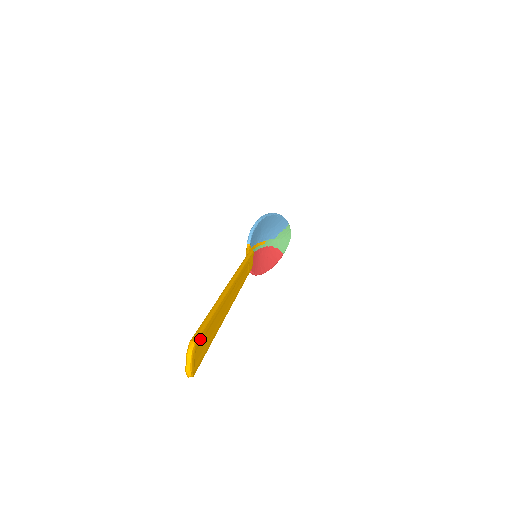
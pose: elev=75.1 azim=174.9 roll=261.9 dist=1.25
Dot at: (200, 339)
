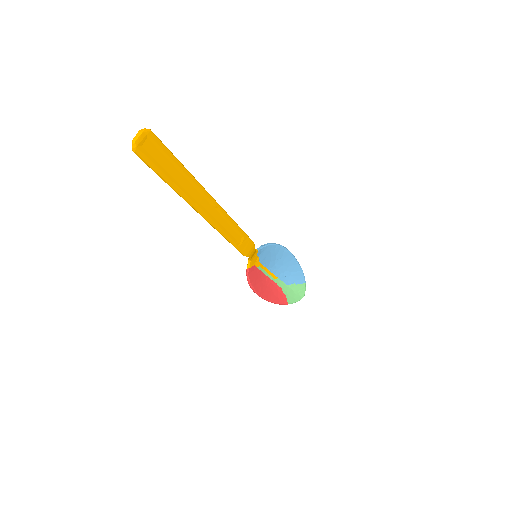
Dot at: (156, 141)
